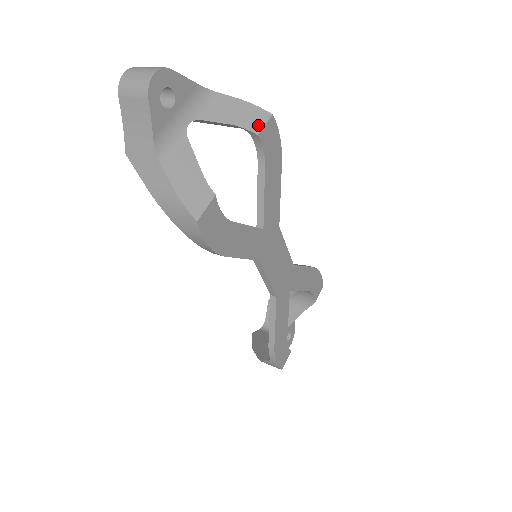
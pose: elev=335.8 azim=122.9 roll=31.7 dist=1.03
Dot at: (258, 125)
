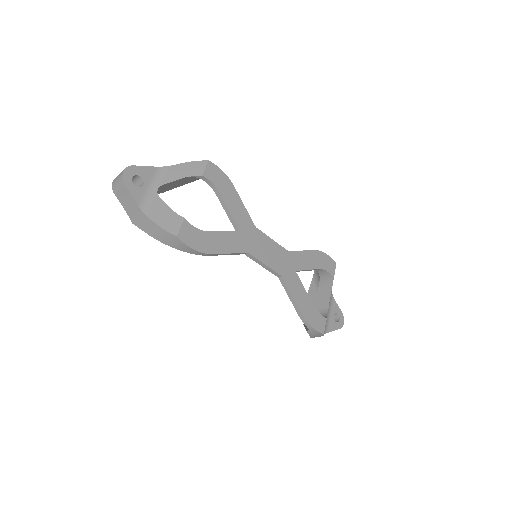
Dot at: (201, 170)
